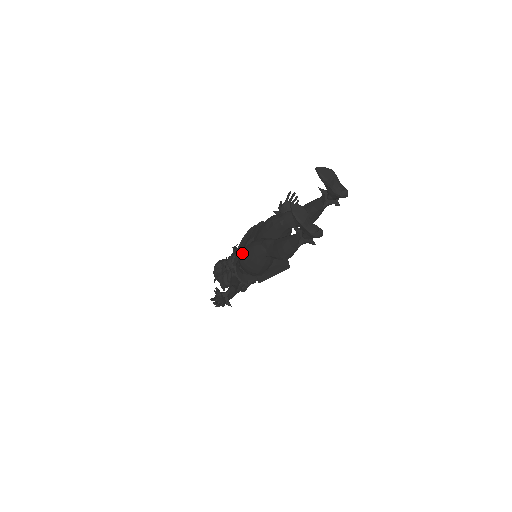
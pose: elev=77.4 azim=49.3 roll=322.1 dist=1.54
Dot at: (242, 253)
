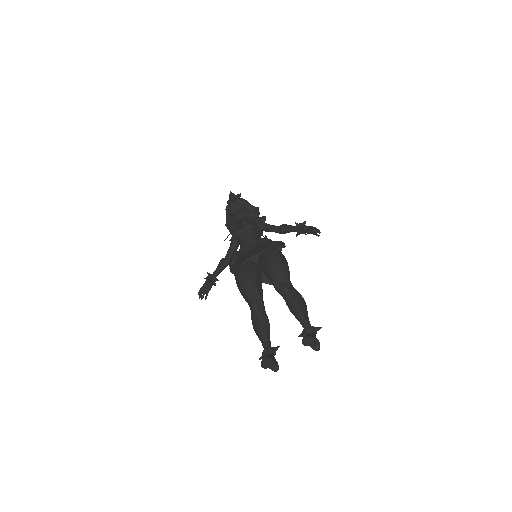
Dot at: (238, 277)
